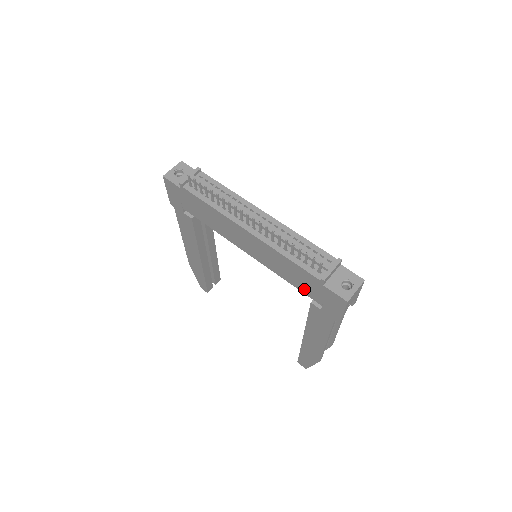
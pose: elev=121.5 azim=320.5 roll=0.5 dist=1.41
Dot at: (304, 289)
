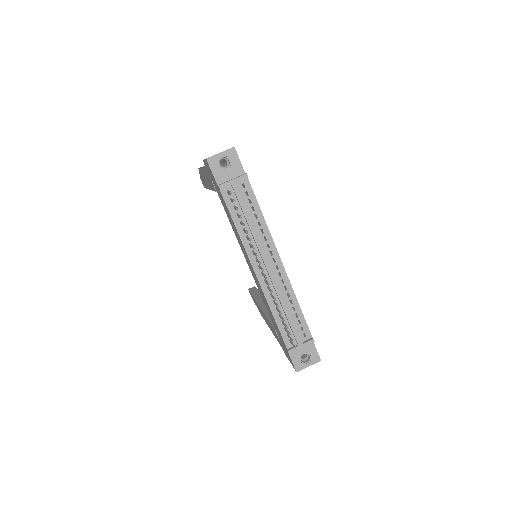
Dot at: occluded
